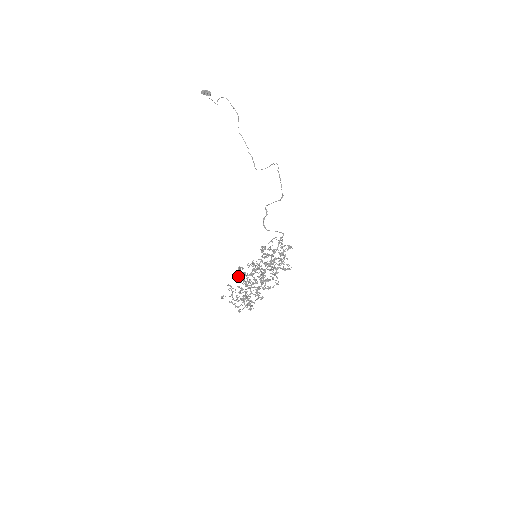
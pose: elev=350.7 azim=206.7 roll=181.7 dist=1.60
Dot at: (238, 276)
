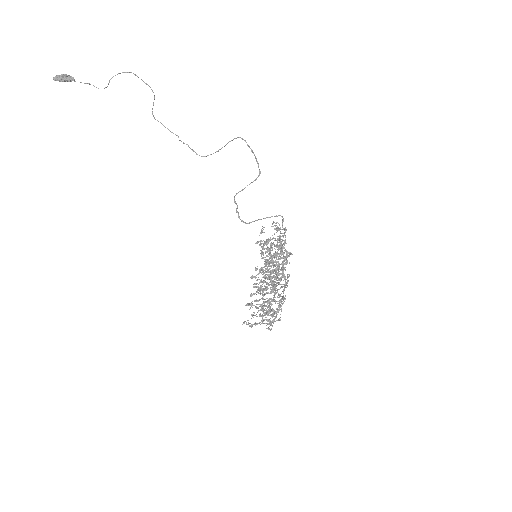
Dot at: occluded
